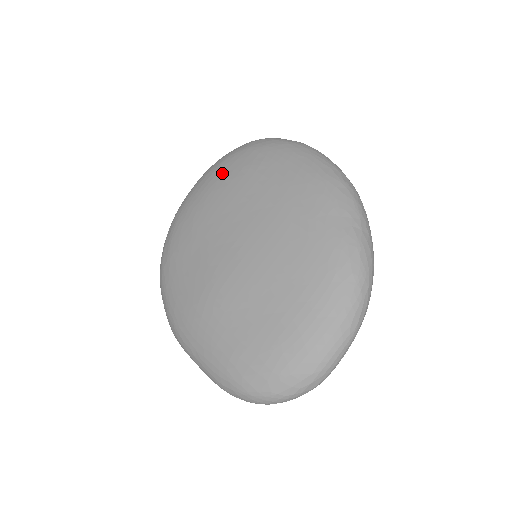
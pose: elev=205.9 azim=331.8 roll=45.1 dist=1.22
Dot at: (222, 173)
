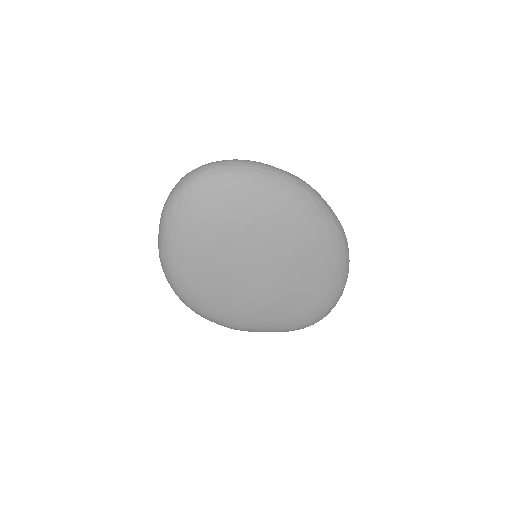
Dot at: (200, 226)
